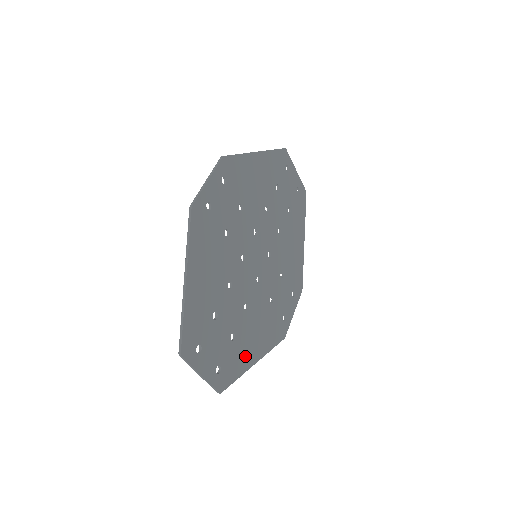
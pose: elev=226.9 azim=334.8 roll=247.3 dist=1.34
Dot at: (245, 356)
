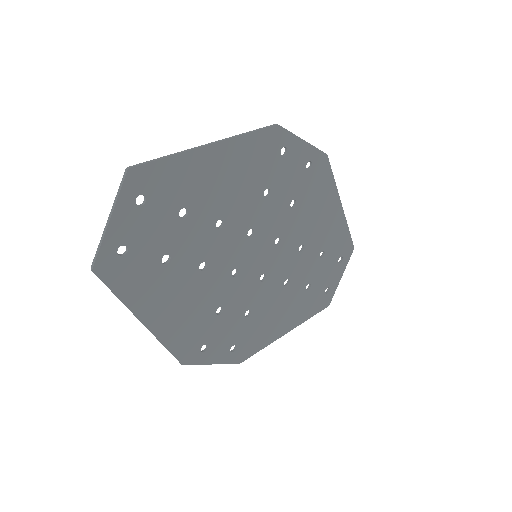
Dot at: (148, 296)
